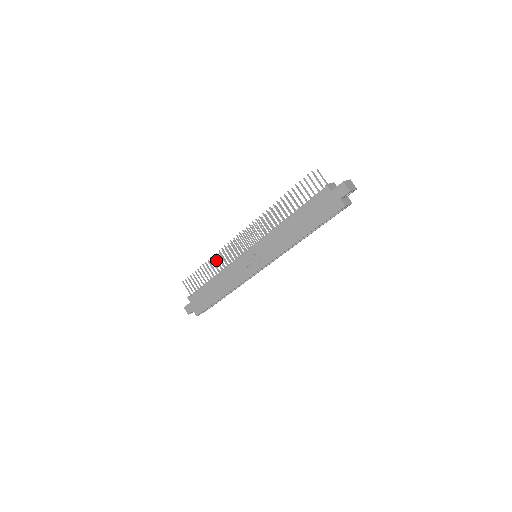
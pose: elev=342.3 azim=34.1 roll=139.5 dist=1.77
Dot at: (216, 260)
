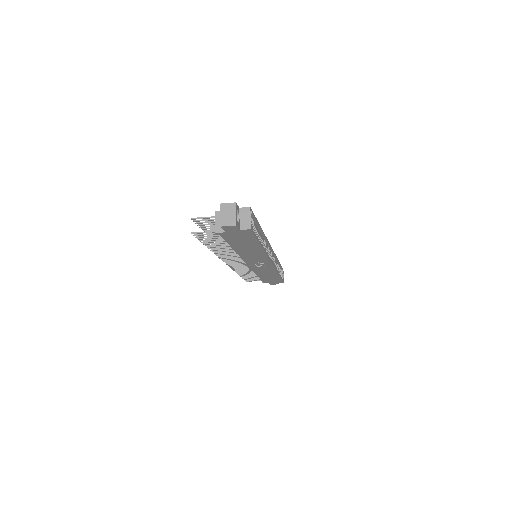
Dot at: (241, 272)
